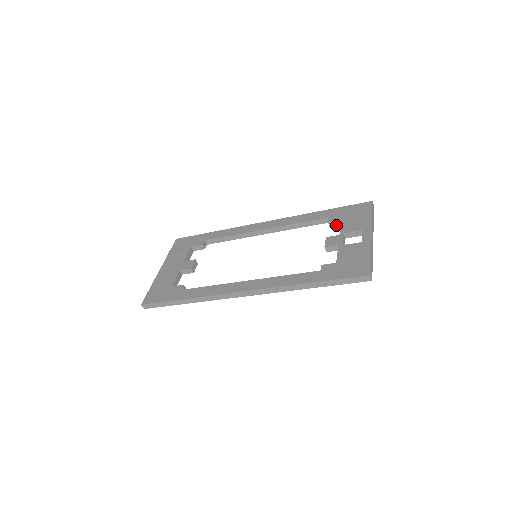
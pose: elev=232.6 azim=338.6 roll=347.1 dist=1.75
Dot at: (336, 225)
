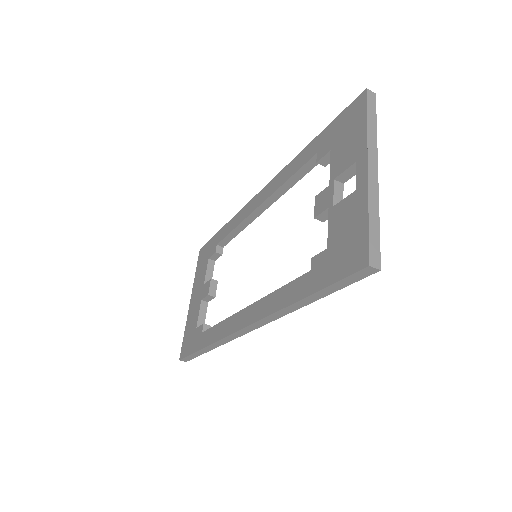
Dot at: occluded
